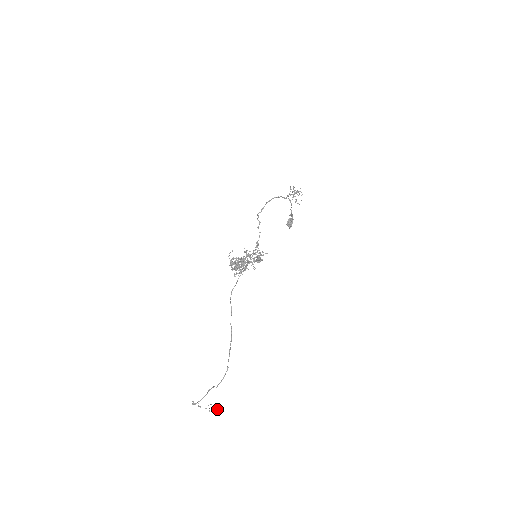
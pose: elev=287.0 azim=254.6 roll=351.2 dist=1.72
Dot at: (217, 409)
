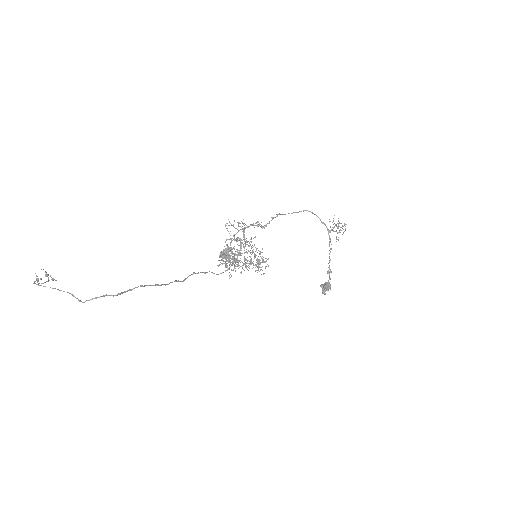
Dot at: occluded
